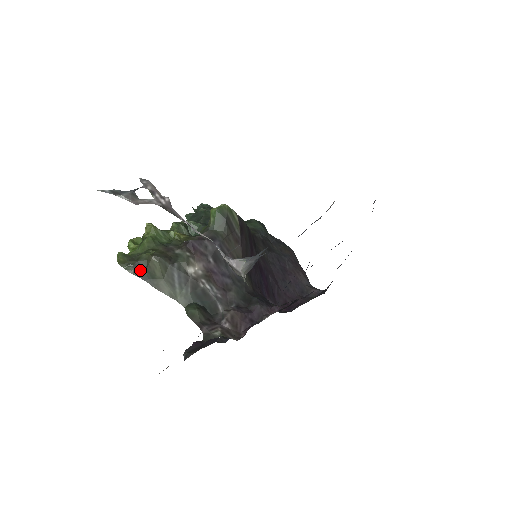
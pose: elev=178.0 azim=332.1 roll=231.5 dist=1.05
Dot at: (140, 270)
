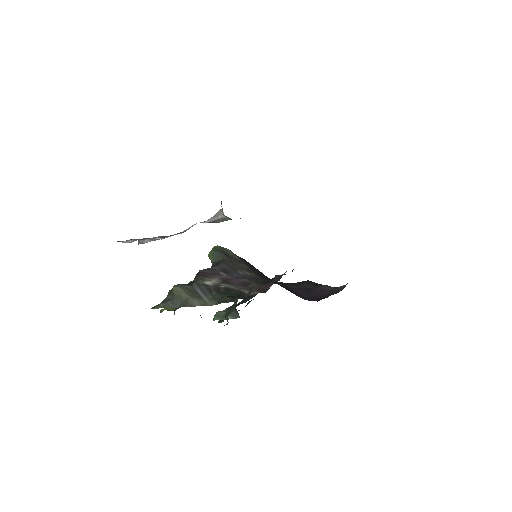
Dot at: (169, 302)
